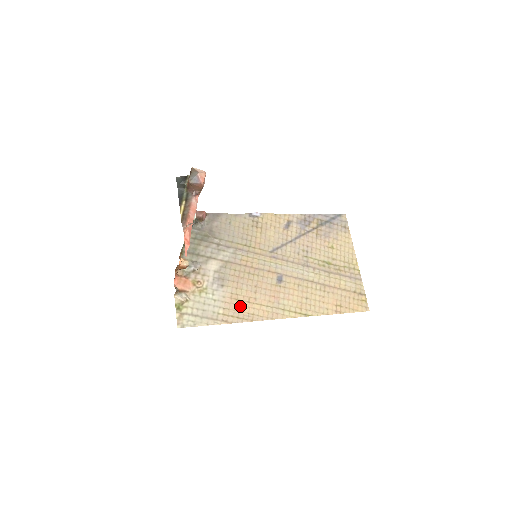
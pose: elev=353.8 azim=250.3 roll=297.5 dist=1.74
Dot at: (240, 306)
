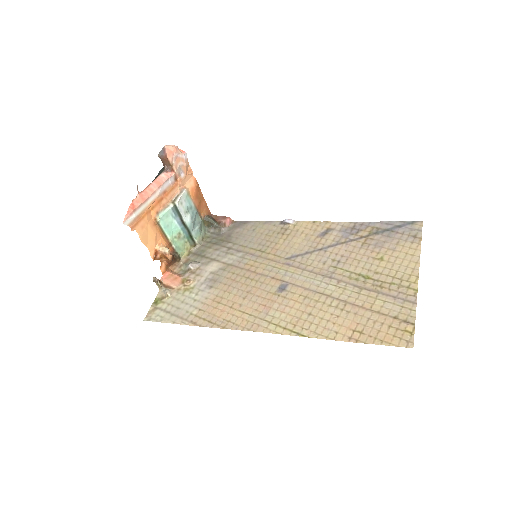
Dot at: (219, 310)
